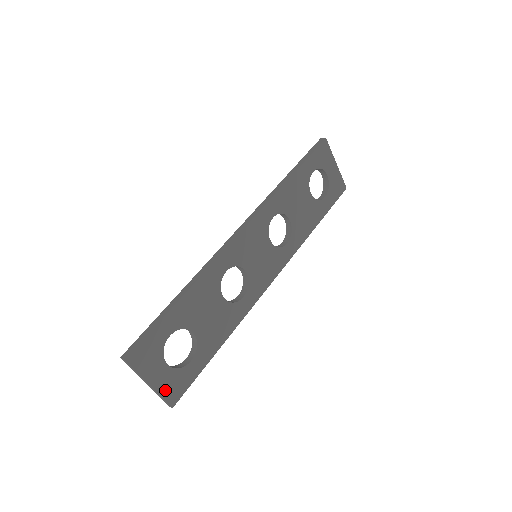
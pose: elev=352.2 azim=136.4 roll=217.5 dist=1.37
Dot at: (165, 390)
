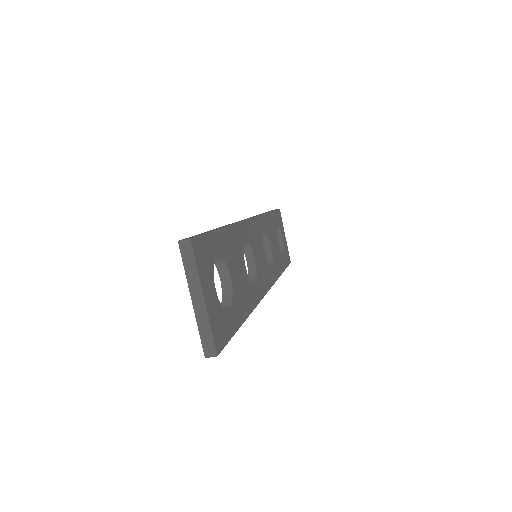
Dot at: (213, 322)
